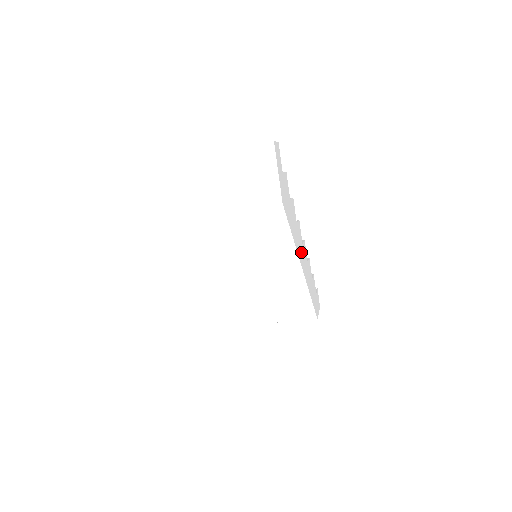
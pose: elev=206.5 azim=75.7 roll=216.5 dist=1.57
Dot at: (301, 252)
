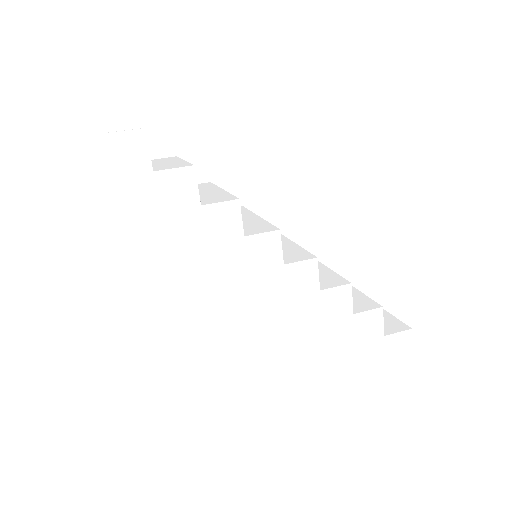
Dot at: (259, 277)
